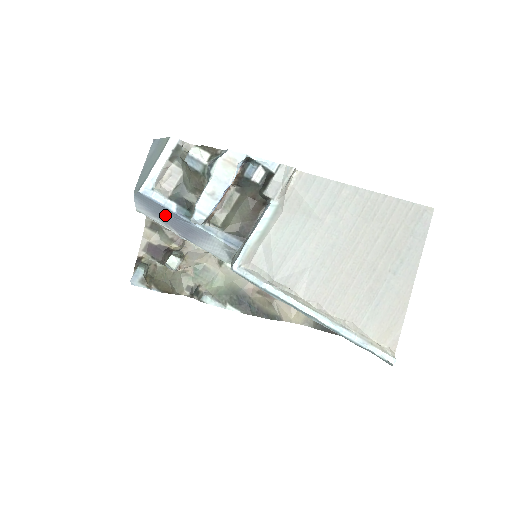
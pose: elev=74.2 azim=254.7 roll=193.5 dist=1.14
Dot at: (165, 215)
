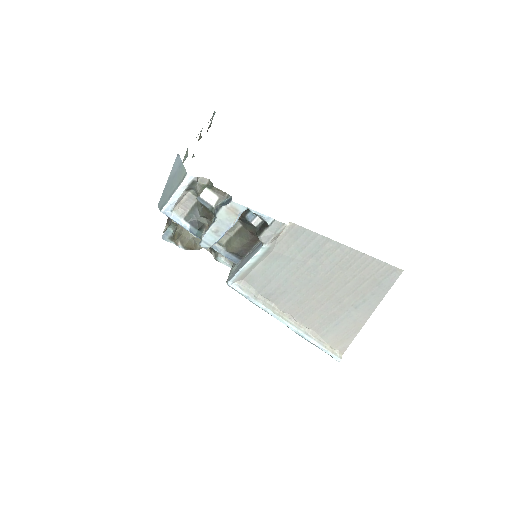
Dot at: occluded
